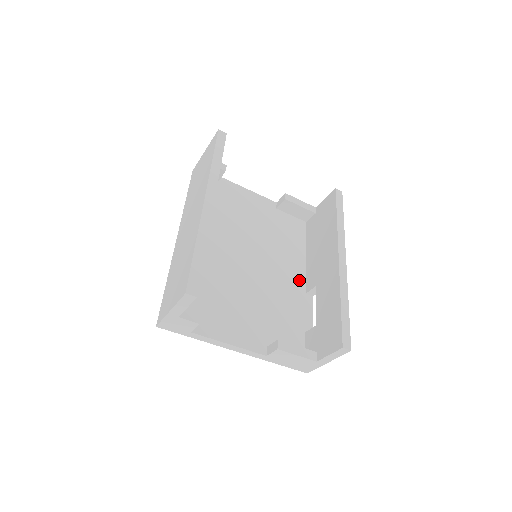
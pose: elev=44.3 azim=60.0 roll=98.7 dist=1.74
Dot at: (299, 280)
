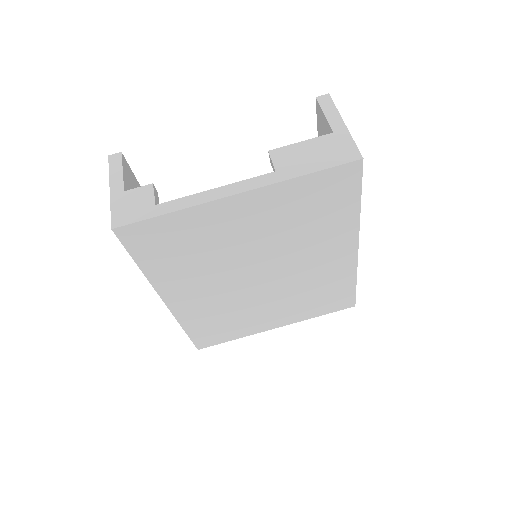
Dot at: occluded
